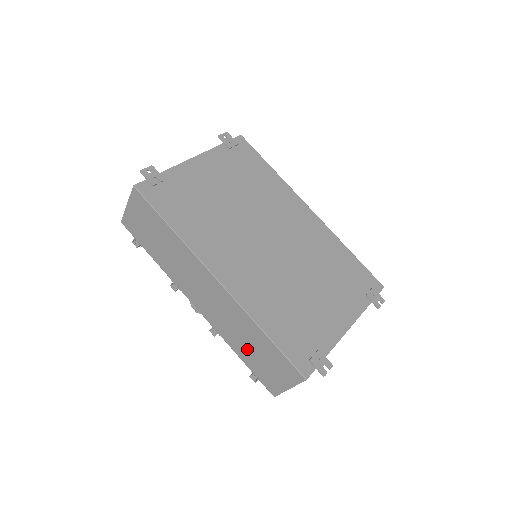
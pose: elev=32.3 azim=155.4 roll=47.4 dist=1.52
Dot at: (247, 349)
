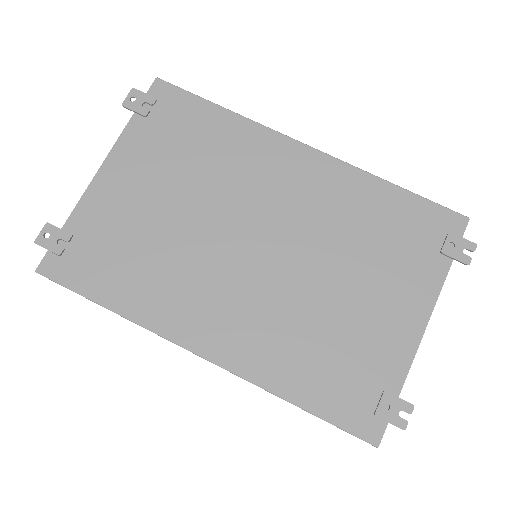
Dot at: occluded
